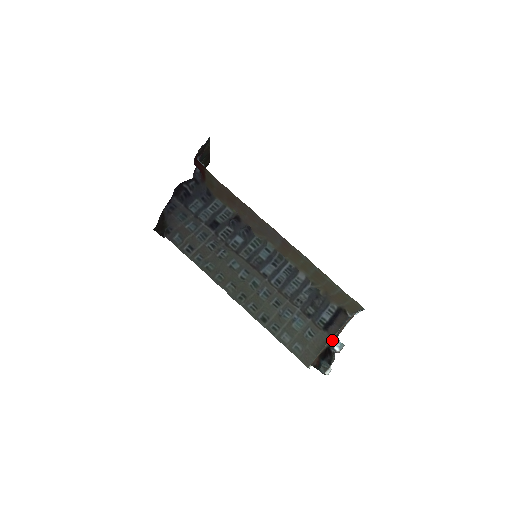
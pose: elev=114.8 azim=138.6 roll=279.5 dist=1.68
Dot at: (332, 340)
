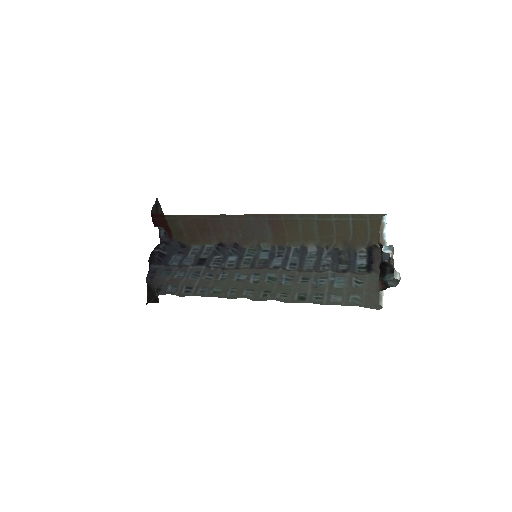
Dot at: (380, 259)
